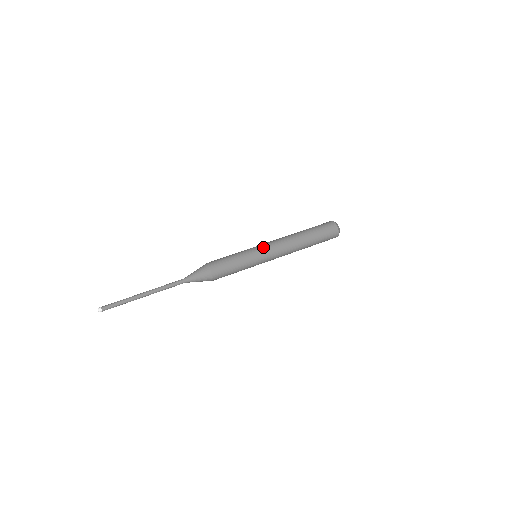
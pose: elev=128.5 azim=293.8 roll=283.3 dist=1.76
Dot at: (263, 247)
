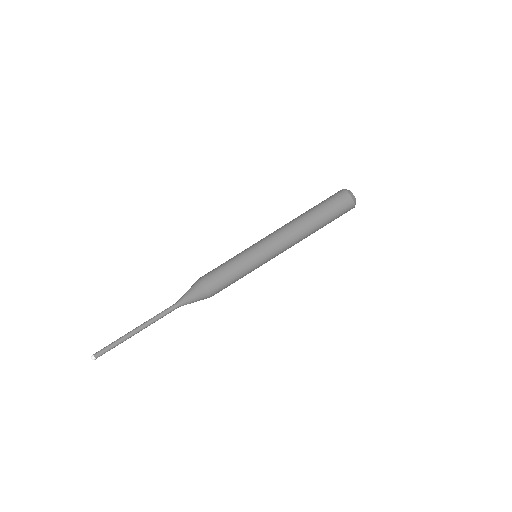
Dot at: (266, 253)
